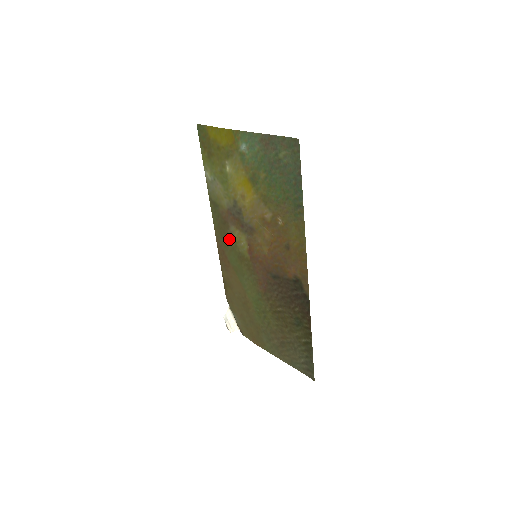
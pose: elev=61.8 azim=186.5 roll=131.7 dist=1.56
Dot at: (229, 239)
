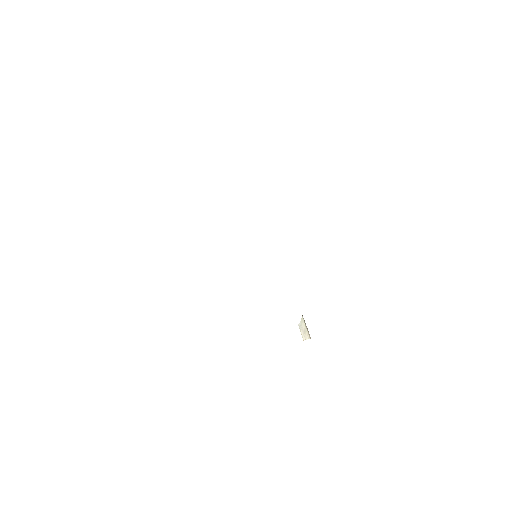
Dot at: occluded
